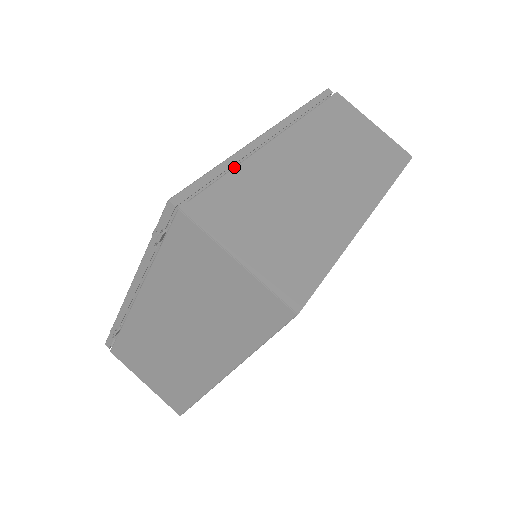
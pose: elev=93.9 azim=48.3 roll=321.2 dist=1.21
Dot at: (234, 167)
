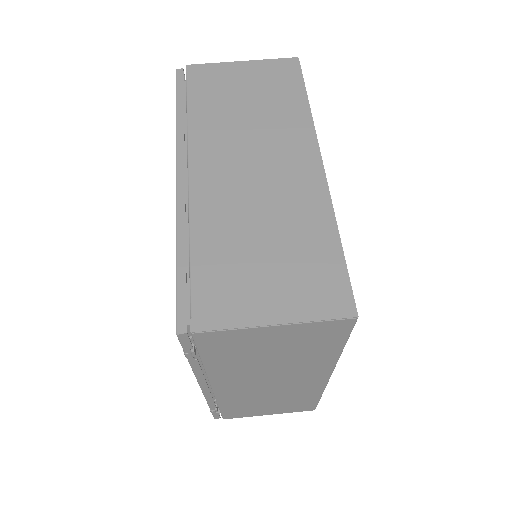
Dot at: (189, 243)
